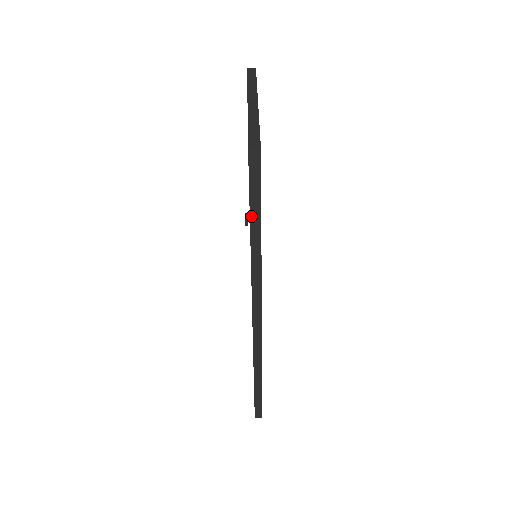
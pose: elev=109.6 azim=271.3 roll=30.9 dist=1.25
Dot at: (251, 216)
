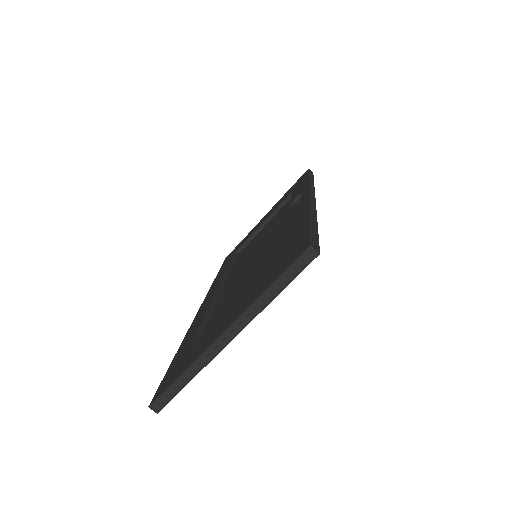
Dot at: occluded
